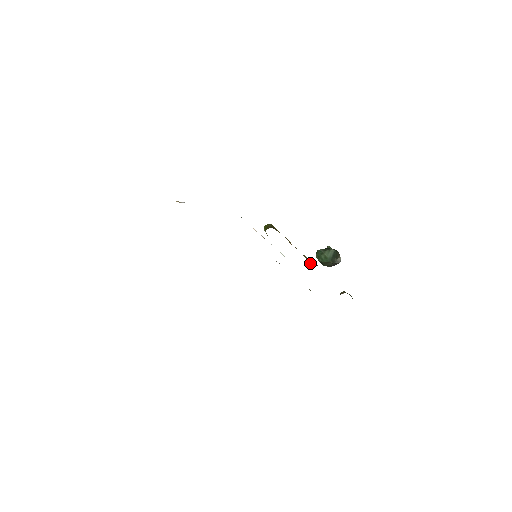
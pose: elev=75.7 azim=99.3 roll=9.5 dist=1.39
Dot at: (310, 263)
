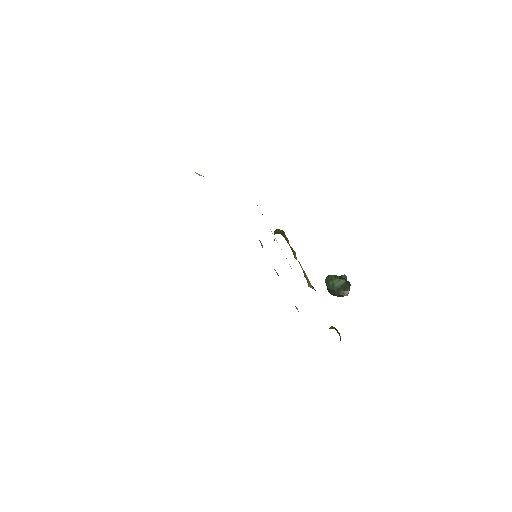
Dot at: (309, 284)
